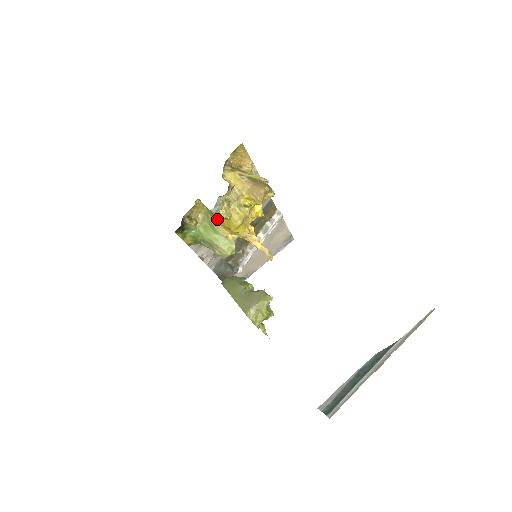
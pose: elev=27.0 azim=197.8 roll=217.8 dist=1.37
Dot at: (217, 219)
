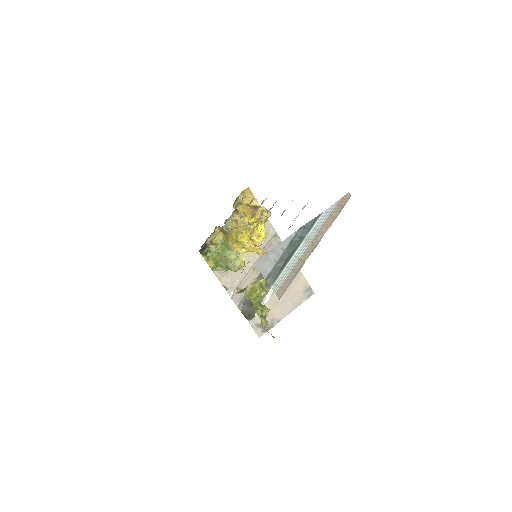
Dot at: (229, 237)
